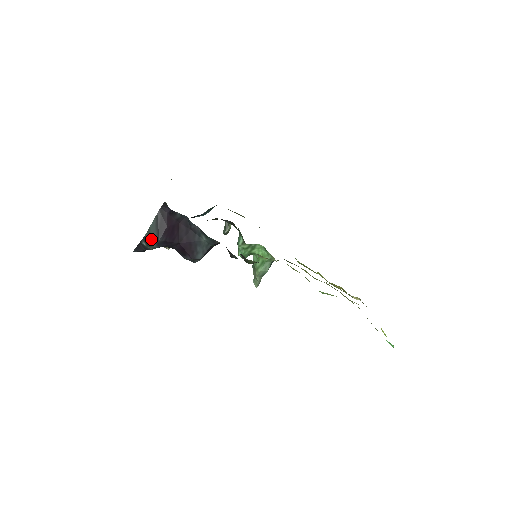
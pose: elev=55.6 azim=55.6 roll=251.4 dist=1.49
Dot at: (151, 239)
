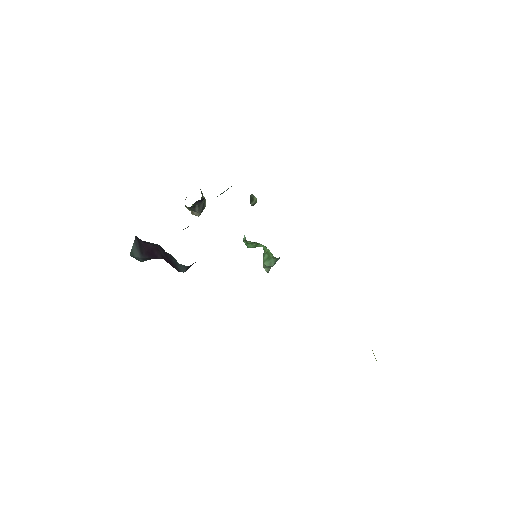
Dot at: (136, 257)
